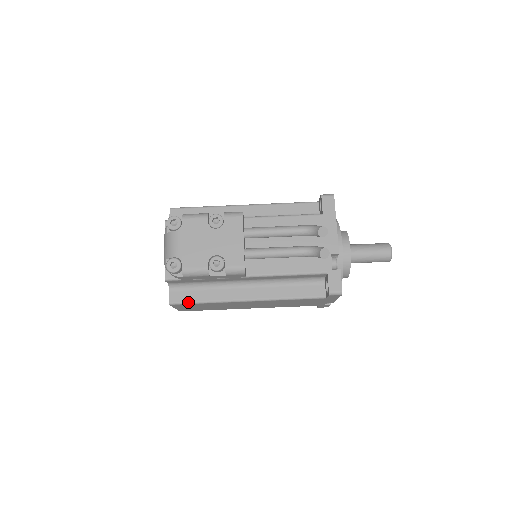
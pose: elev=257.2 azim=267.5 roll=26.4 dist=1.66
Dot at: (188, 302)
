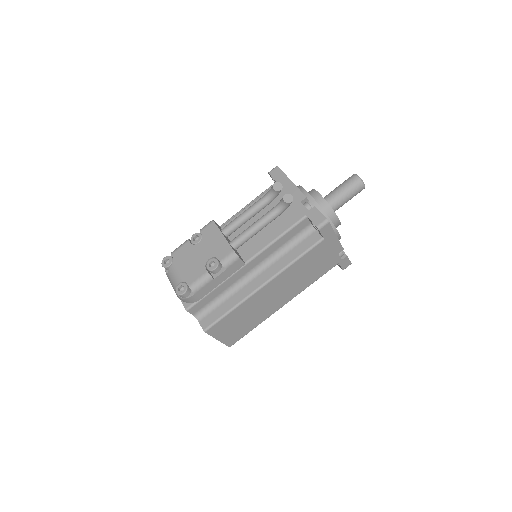
Dot at: (218, 319)
